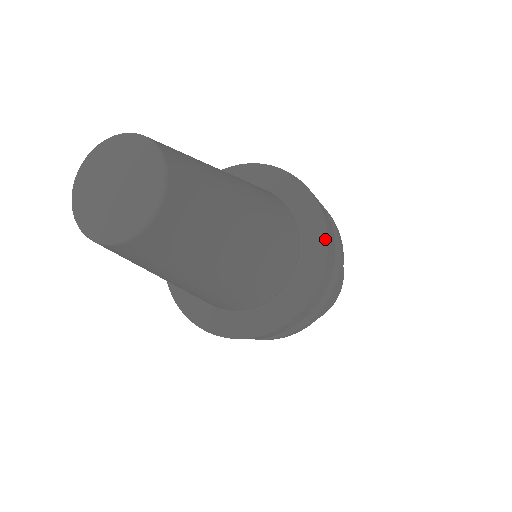
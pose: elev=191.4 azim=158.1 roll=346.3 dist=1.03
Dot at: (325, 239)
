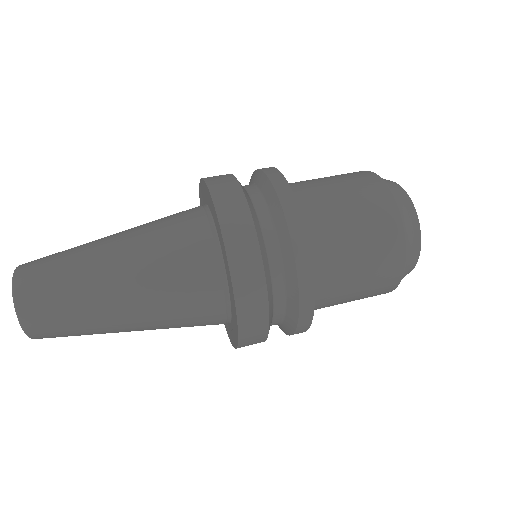
Dot at: (232, 343)
